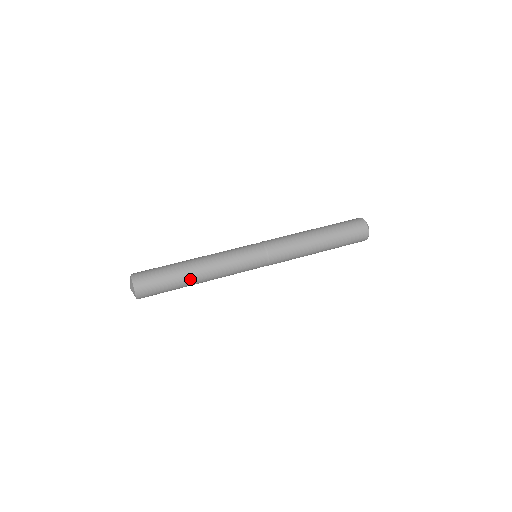
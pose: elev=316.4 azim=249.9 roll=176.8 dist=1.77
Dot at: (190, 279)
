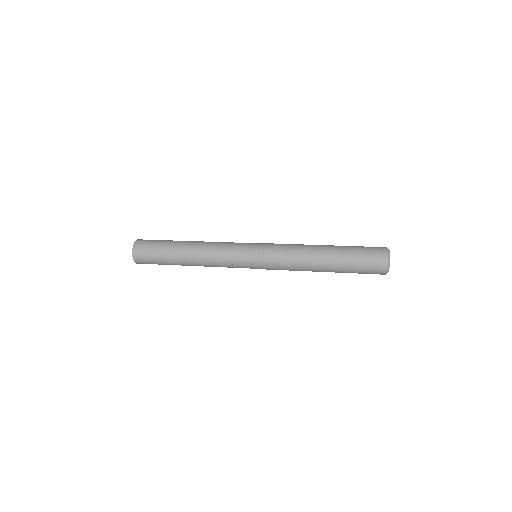
Dot at: (184, 243)
